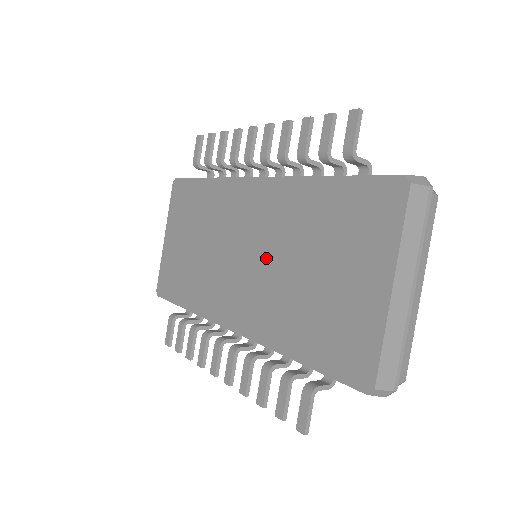
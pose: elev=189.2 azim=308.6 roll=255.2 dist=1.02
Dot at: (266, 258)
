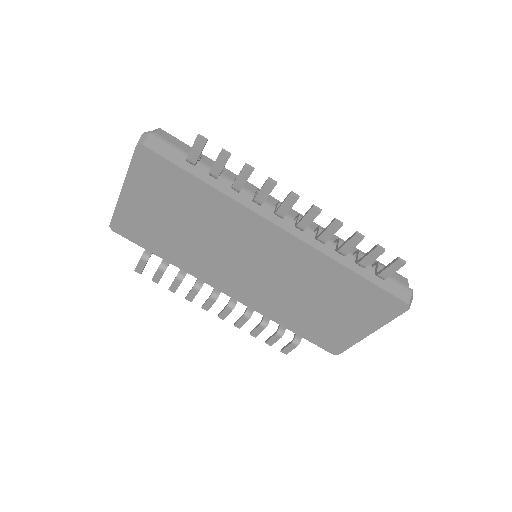
Dot at: (279, 281)
